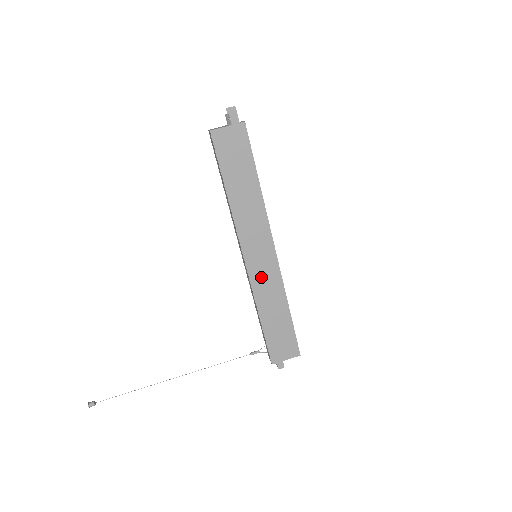
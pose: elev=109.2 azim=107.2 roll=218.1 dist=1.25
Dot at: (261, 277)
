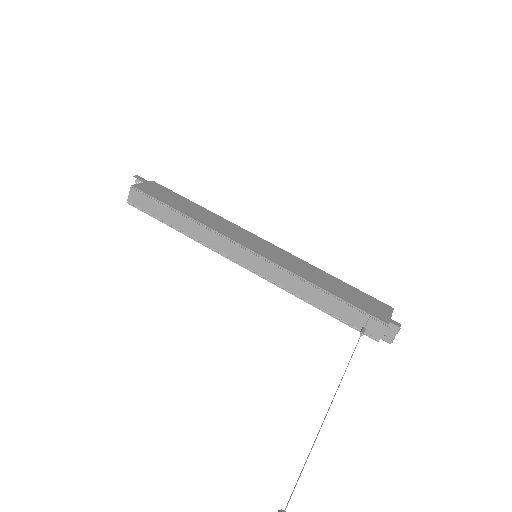
Dot at: (279, 259)
